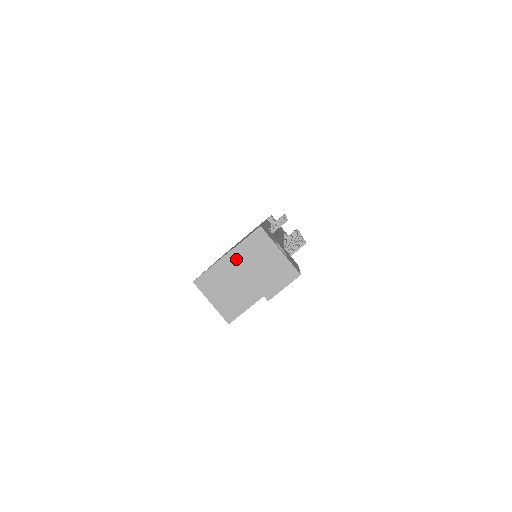
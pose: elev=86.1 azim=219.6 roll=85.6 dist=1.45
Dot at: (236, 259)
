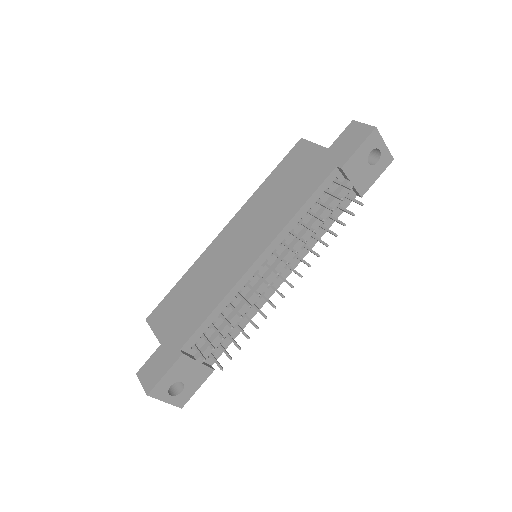
Dot at: occluded
